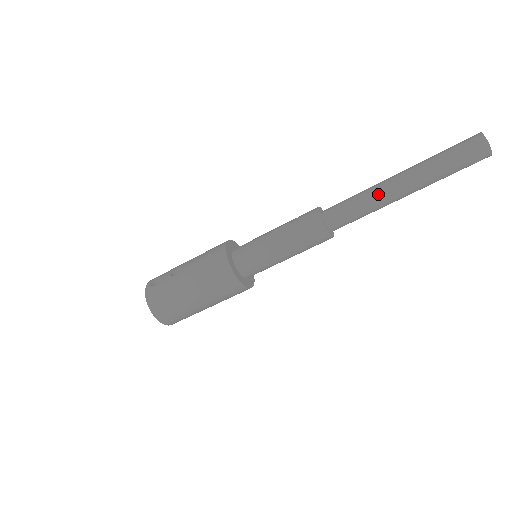
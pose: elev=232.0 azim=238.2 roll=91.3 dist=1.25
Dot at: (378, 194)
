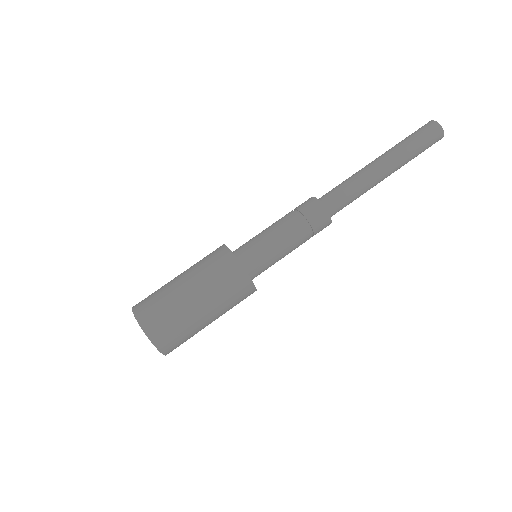
Dot at: (358, 171)
